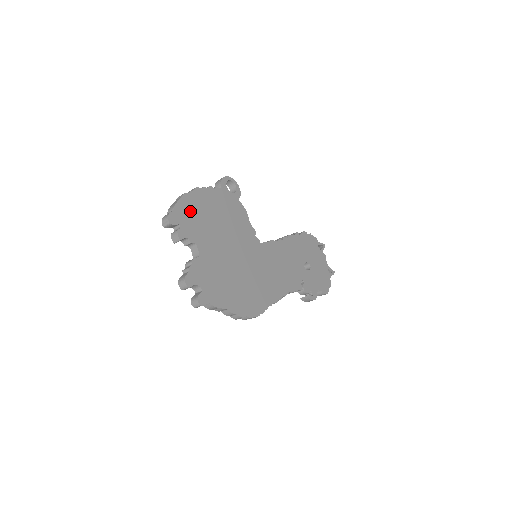
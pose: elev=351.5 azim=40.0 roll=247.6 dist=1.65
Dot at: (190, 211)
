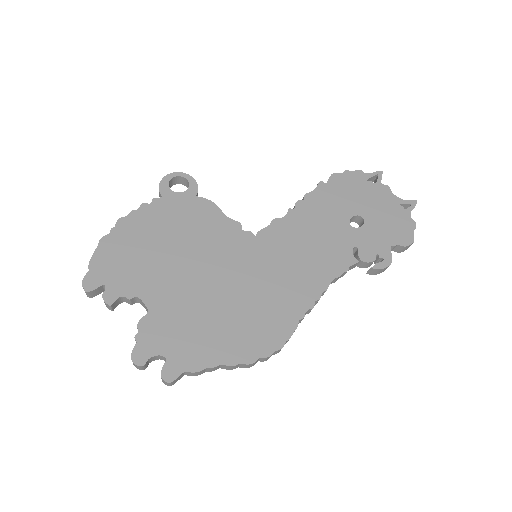
Dot at: (117, 257)
